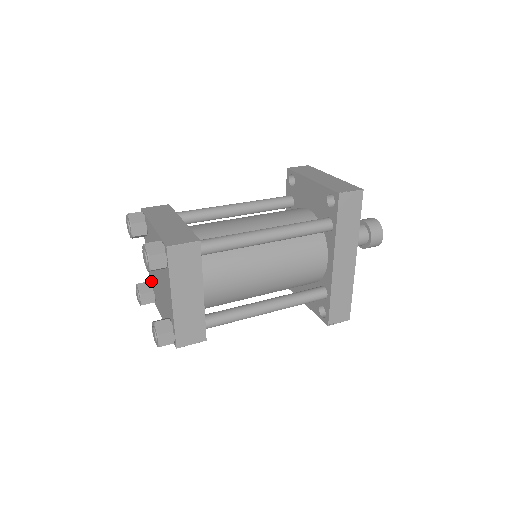
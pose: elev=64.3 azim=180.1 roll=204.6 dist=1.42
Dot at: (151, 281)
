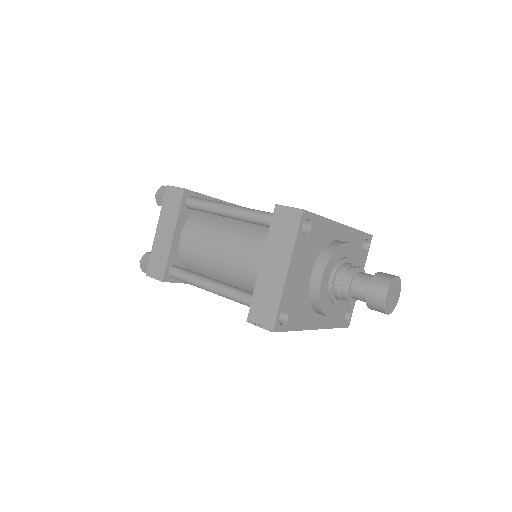
Dot at: occluded
